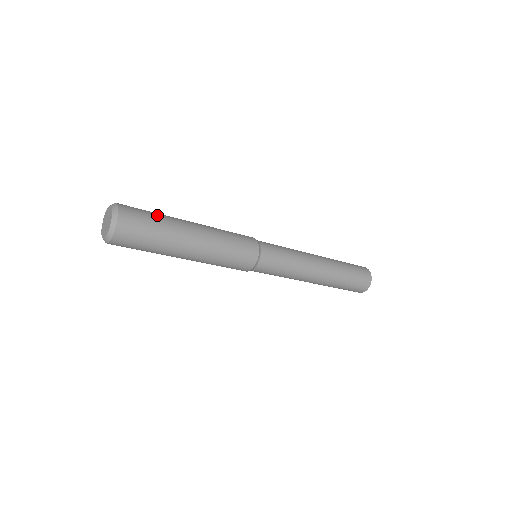
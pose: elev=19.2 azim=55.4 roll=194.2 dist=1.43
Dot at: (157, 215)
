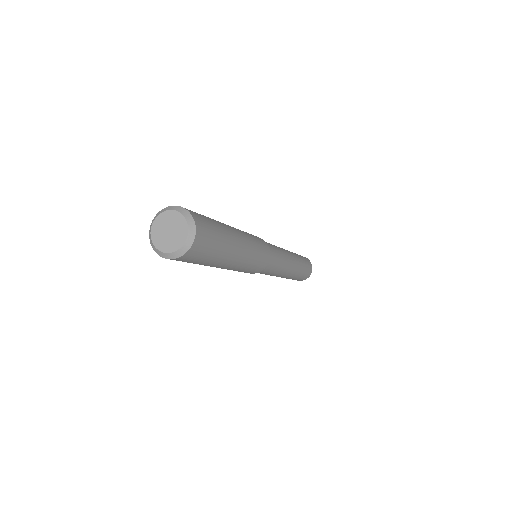
Dot at: (211, 219)
